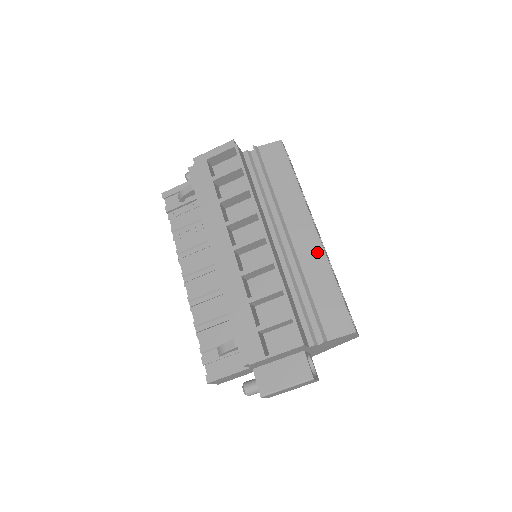
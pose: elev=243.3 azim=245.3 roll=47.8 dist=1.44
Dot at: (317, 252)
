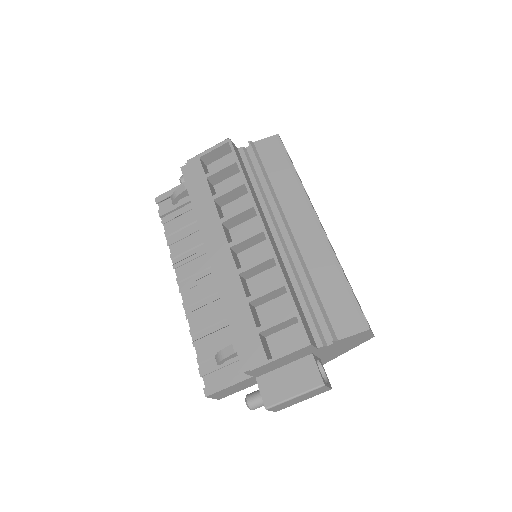
Dot at: (321, 245)
